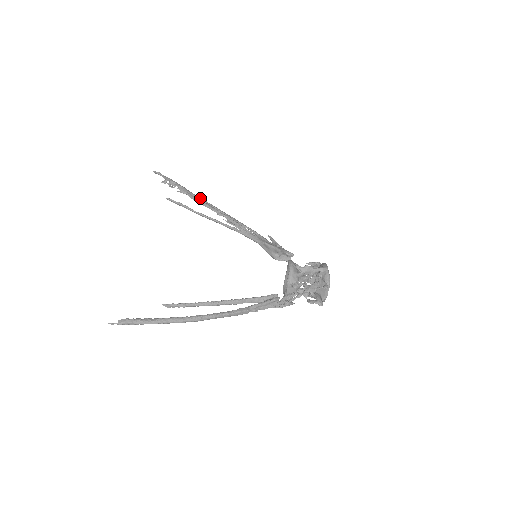
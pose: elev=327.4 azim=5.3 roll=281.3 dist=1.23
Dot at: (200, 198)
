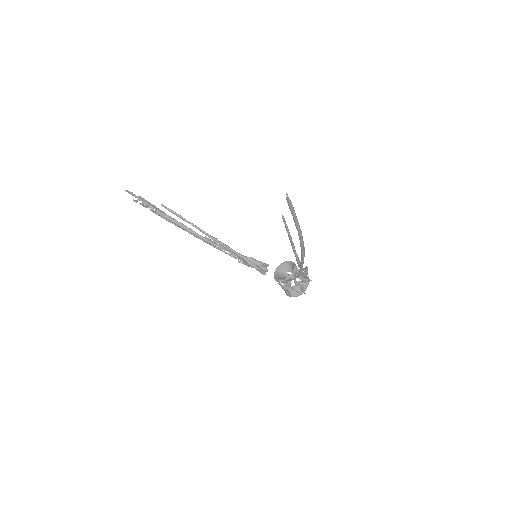
Dot at: occluded
